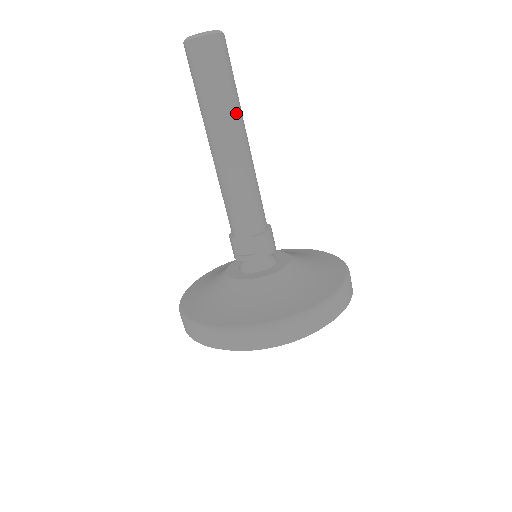
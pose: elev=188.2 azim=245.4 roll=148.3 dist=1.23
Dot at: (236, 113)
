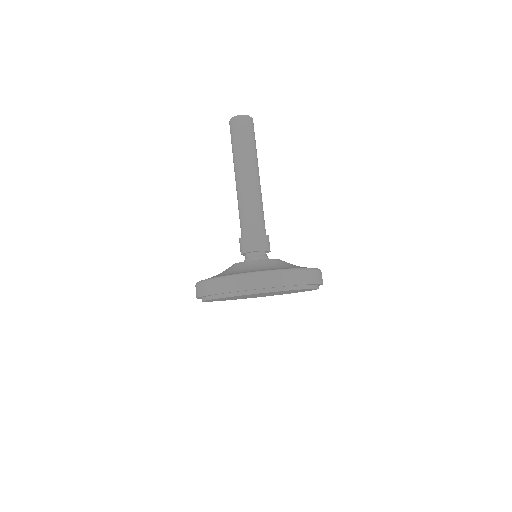
Dot at: occluded
